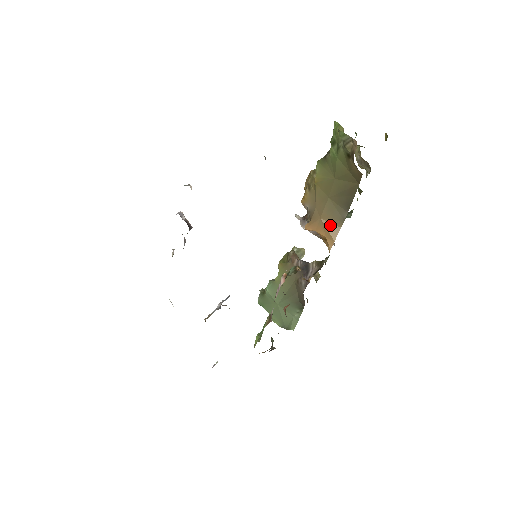
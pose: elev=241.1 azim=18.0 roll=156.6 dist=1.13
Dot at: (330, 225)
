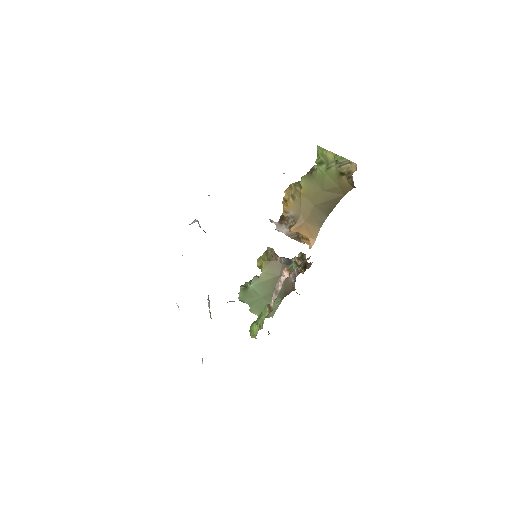
Dot at: (312, 227)
